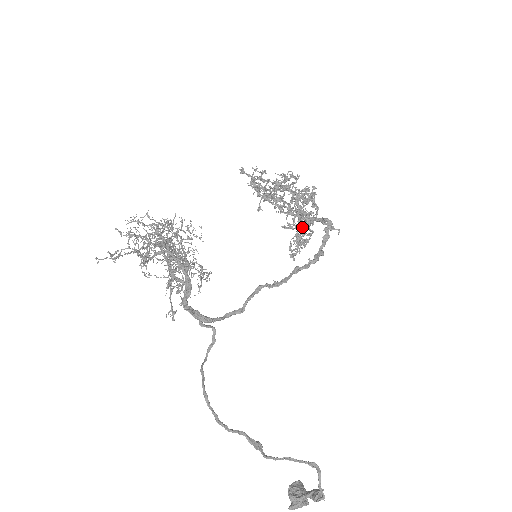
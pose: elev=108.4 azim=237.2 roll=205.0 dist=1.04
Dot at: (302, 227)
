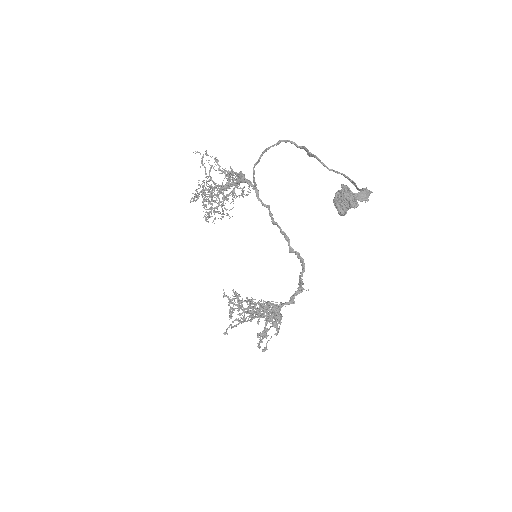
Dot at: (274, 309)
